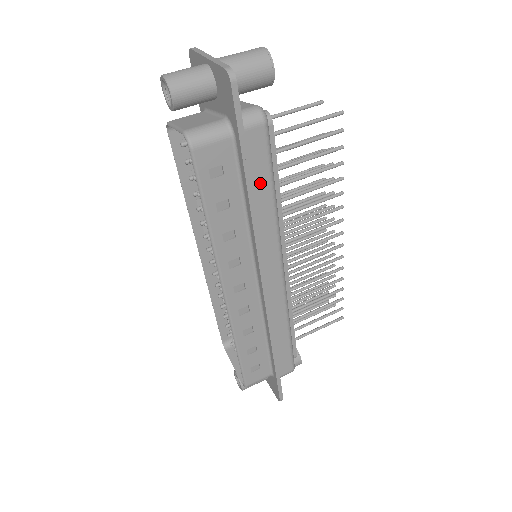
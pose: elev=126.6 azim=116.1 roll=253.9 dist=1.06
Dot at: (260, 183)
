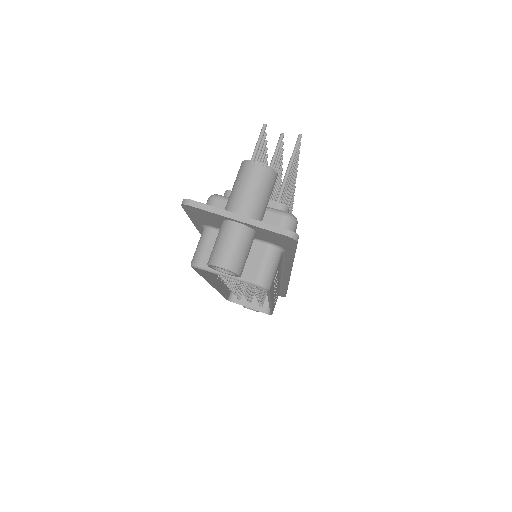
Dot at: occluded
